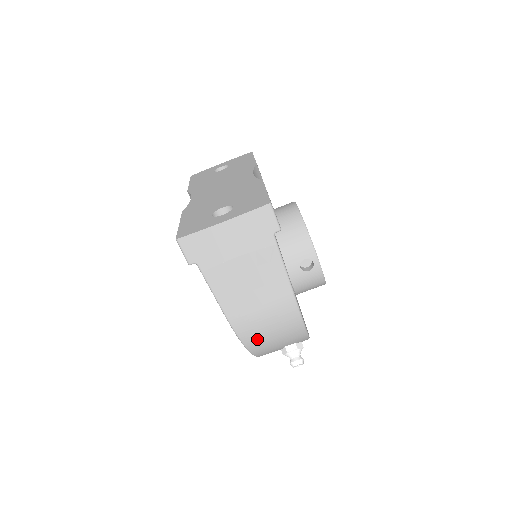
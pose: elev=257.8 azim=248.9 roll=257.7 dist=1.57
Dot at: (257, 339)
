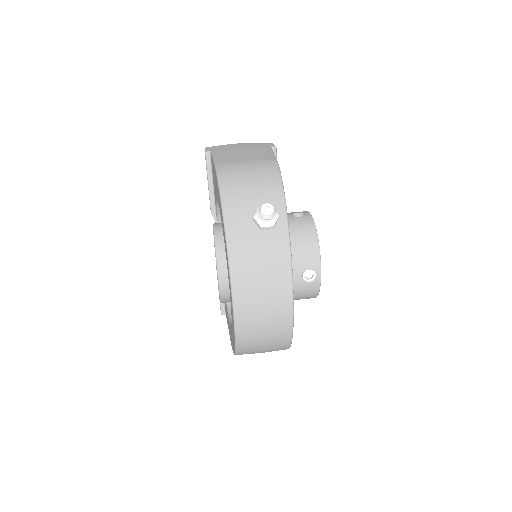
Dot at: (233, 179)
